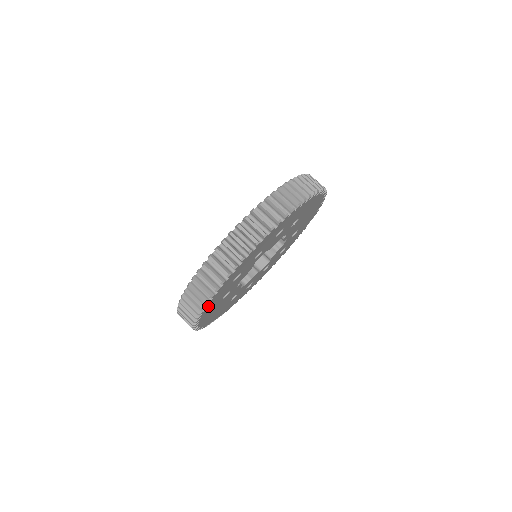
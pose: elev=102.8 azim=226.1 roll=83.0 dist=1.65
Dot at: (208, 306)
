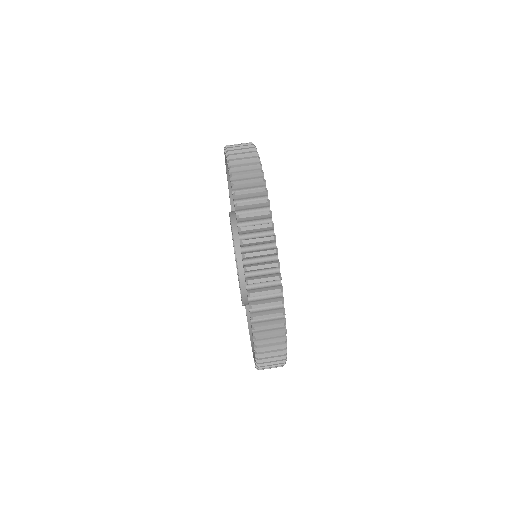
Dot at: occluded
